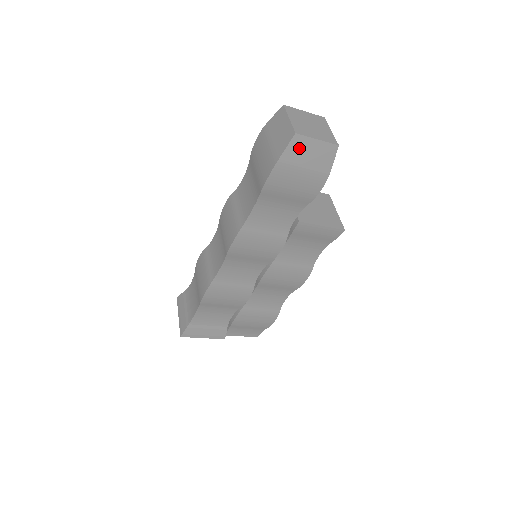
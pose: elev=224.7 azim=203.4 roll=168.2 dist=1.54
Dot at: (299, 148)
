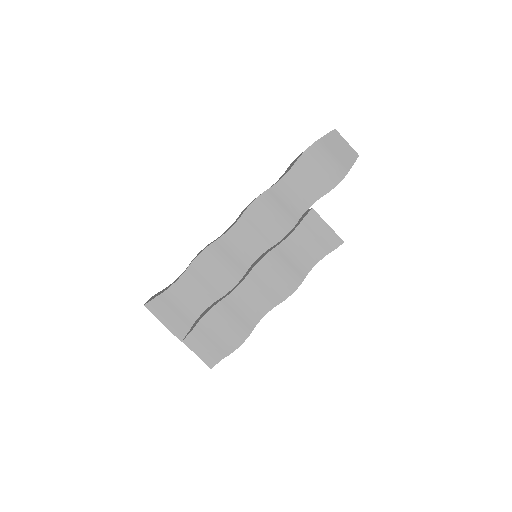
Dot at: (334, 140)
